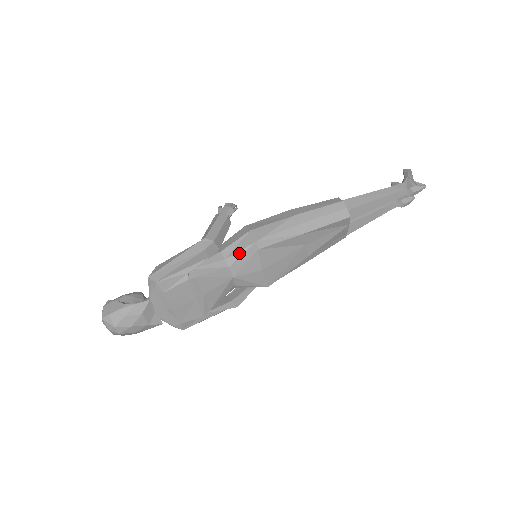
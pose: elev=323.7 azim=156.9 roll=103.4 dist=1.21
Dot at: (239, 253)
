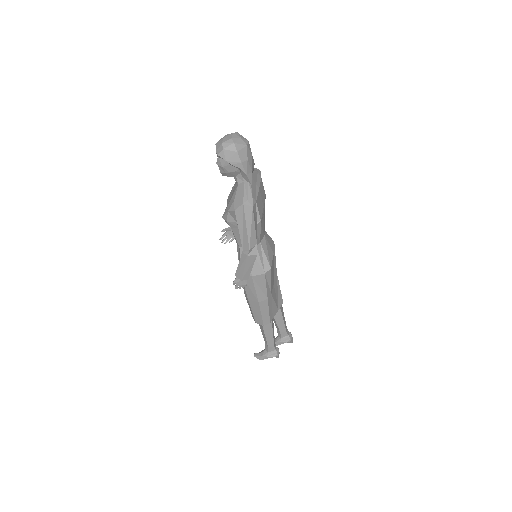
Dot at: occluded
